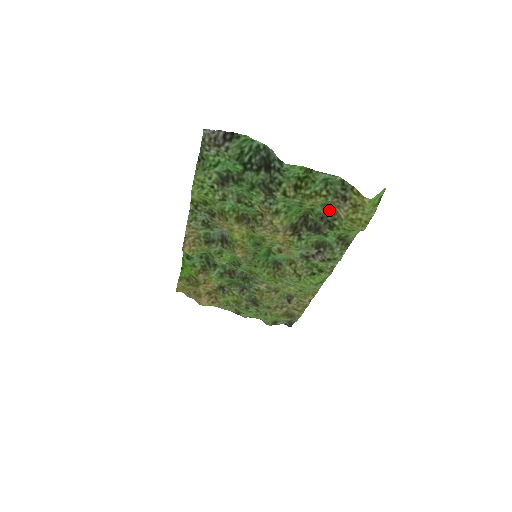
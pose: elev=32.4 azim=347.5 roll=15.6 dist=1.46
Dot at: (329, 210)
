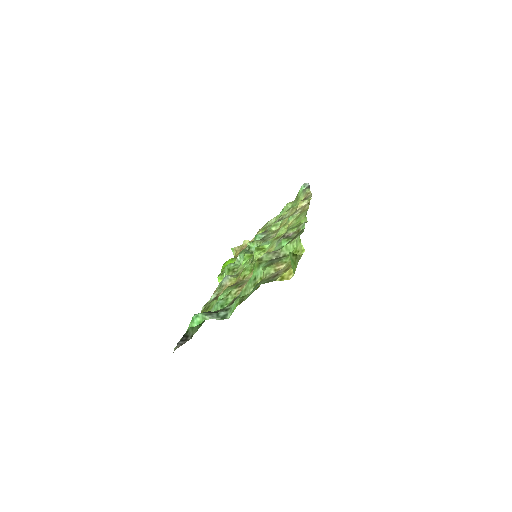
Dot at: (271, 264)
